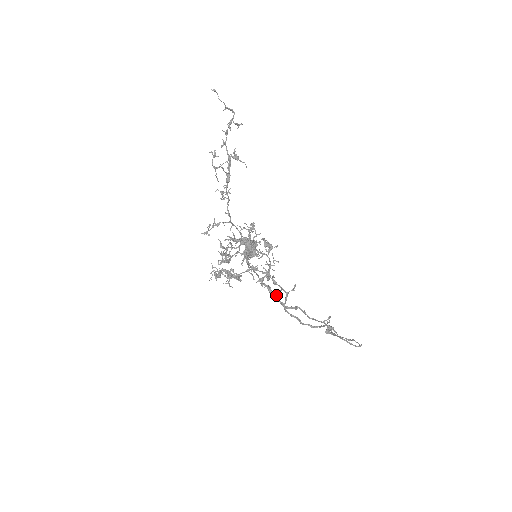
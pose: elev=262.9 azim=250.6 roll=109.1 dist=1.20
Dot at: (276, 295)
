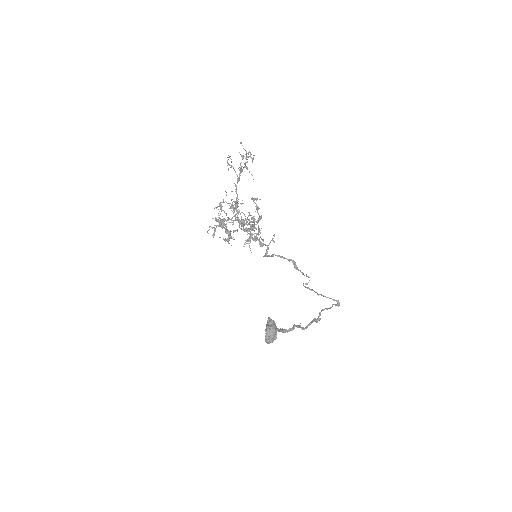
Dot at: occluded
